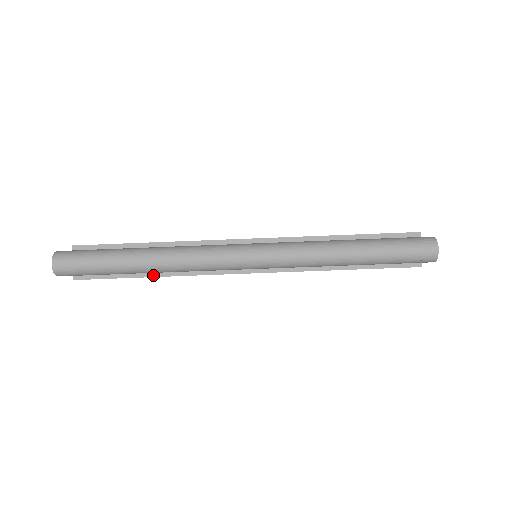
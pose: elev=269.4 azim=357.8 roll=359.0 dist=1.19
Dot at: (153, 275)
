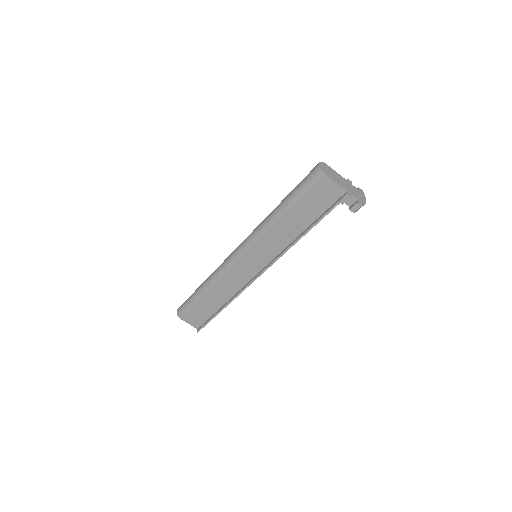
Dot at: (223, 307)
